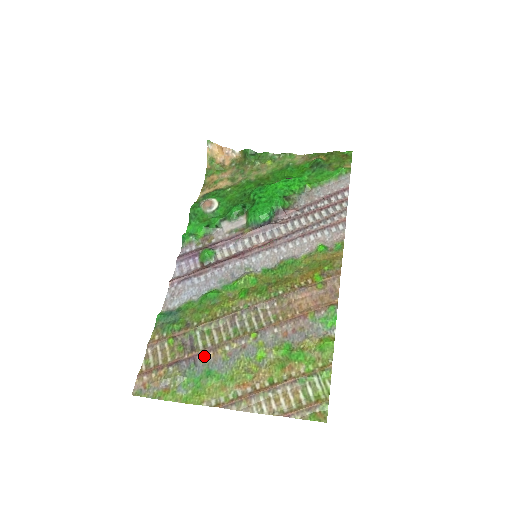
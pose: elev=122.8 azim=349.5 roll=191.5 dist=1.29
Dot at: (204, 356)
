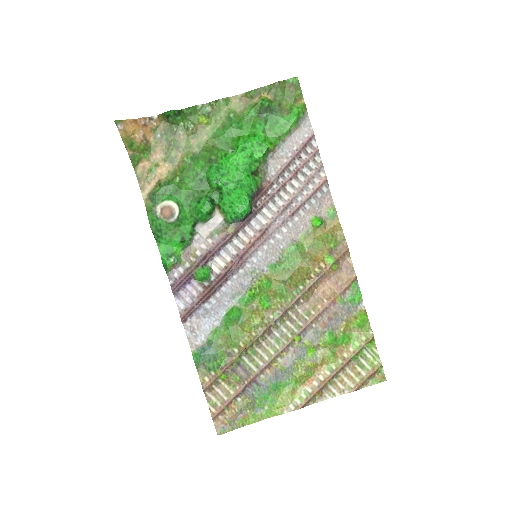
Dot at: (262, 375)
